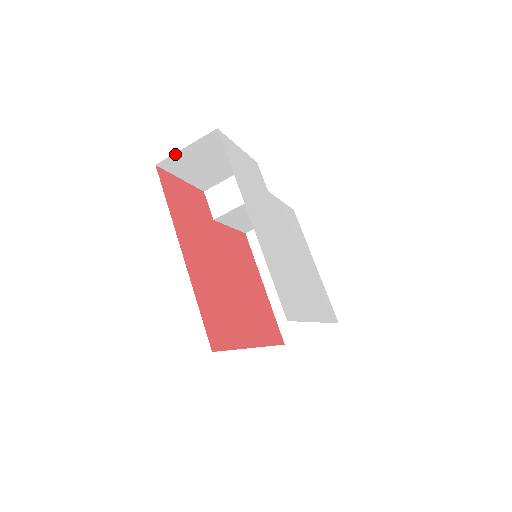
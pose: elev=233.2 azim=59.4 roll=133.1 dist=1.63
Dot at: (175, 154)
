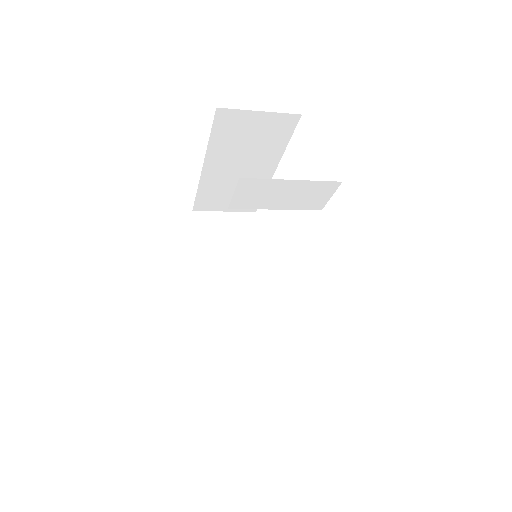
Dot at: occluded
